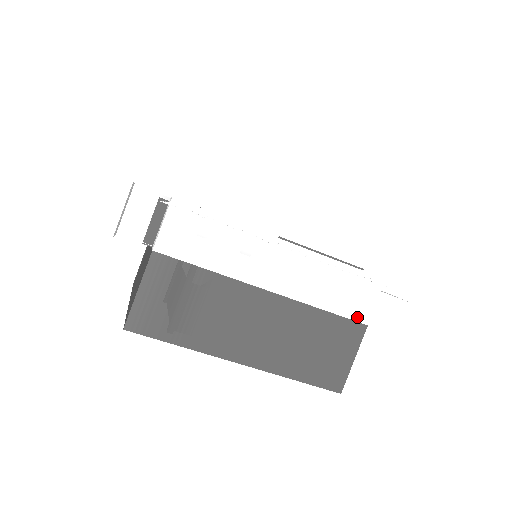
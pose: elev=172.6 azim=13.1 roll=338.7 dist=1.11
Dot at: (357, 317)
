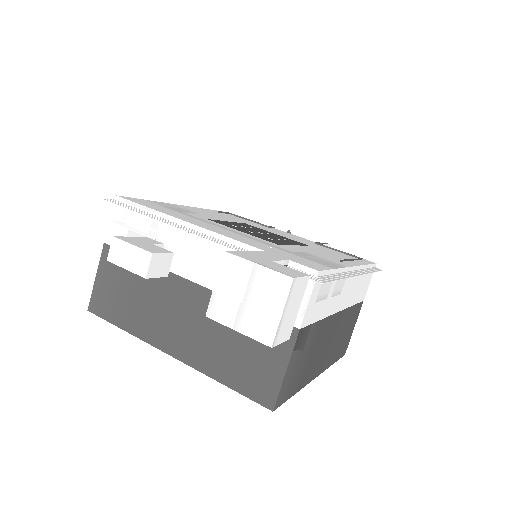
Dot at: (362, 299)
